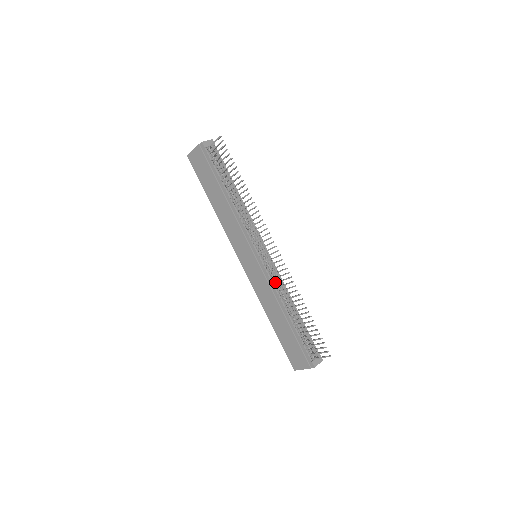
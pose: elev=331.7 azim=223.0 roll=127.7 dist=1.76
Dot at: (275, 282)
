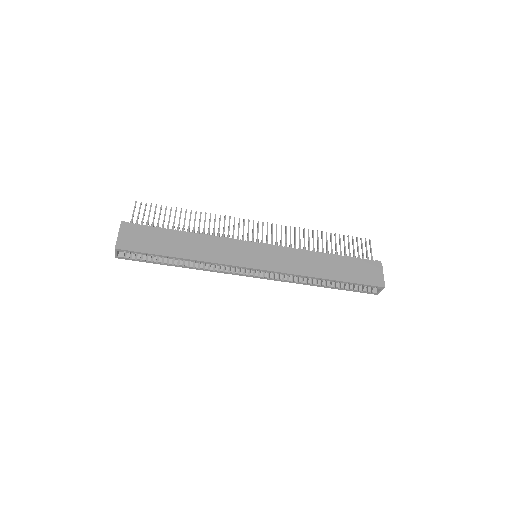
Dot at: (289, 246)
